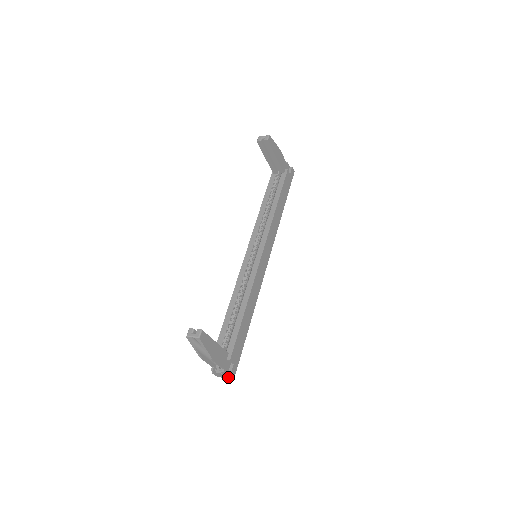
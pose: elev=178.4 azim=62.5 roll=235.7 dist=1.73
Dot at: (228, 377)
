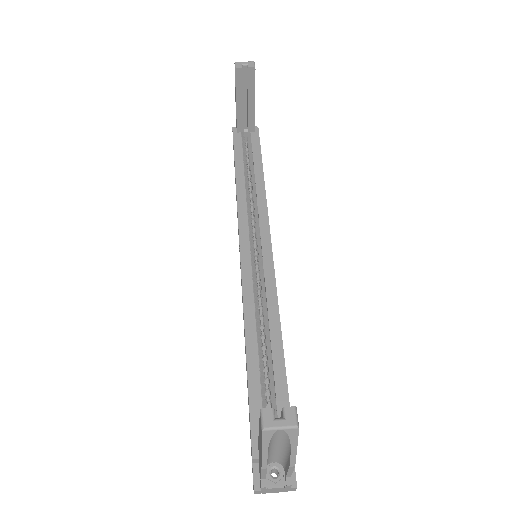
Dot at: (286, 490)
